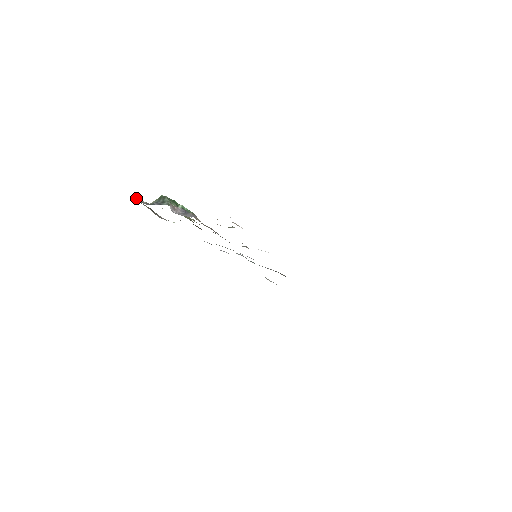
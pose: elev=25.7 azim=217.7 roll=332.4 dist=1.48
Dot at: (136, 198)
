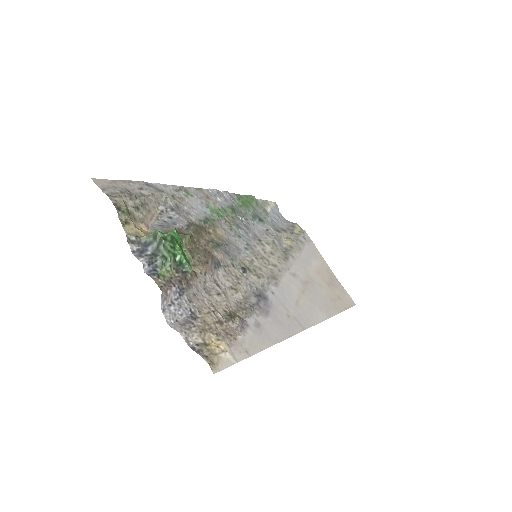
Dot at: (124, 214)
